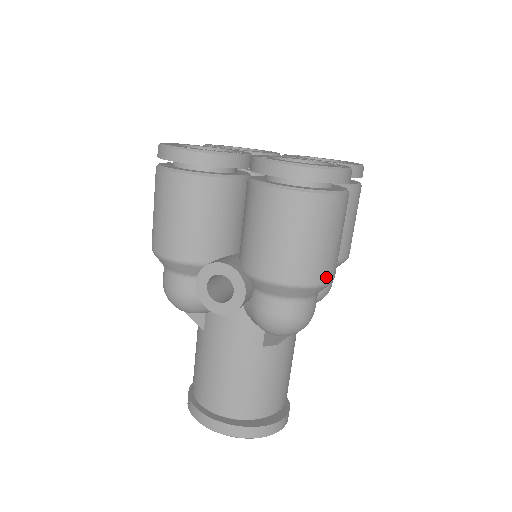
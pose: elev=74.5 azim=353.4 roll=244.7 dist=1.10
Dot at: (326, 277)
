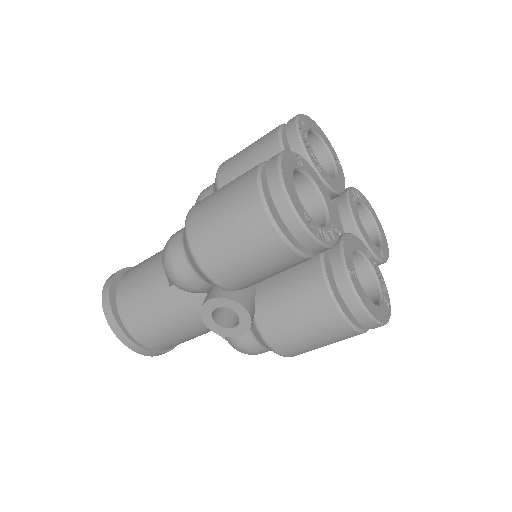
Dot at: occluded
